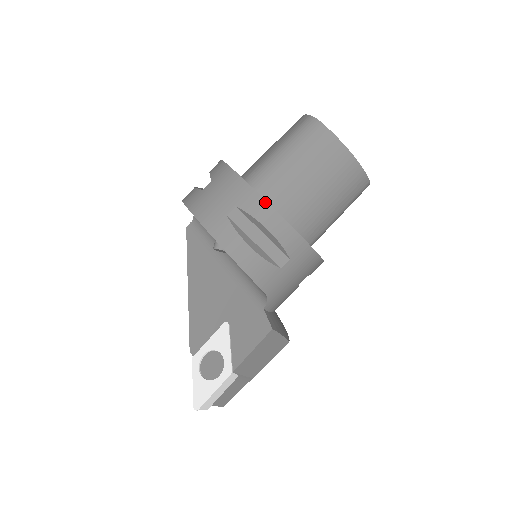
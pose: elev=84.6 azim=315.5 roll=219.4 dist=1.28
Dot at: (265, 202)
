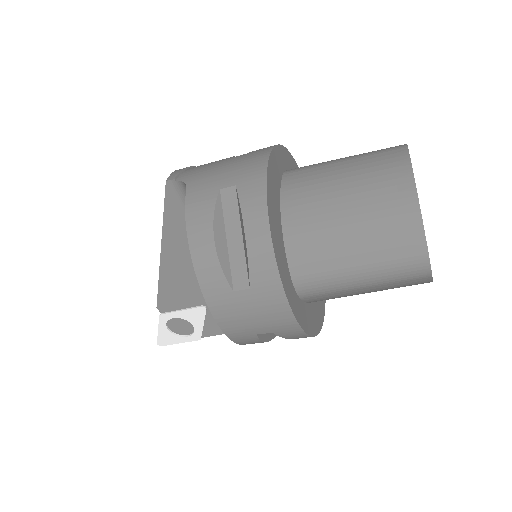
Dot at: (307, 336)
